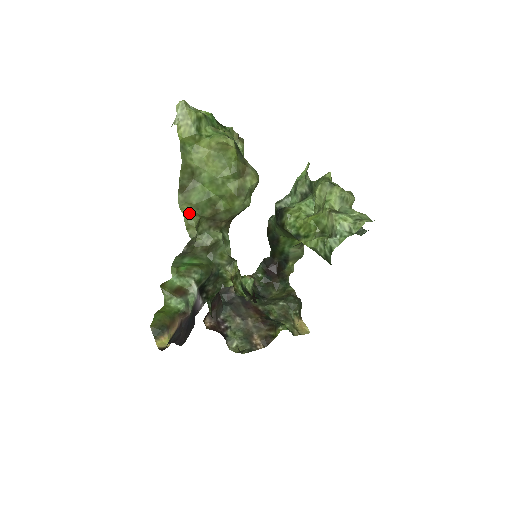
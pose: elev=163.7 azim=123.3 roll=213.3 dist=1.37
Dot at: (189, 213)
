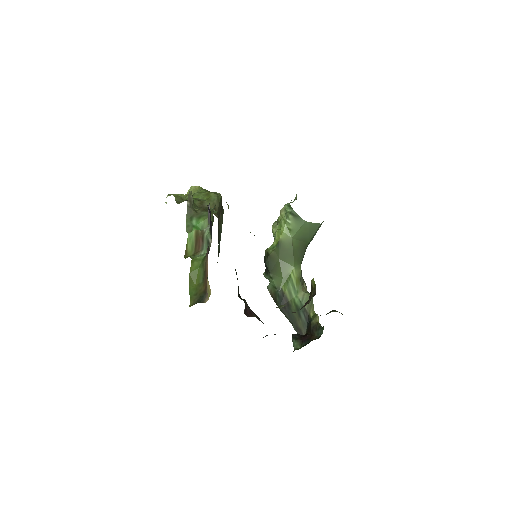
Dot at: occluded
